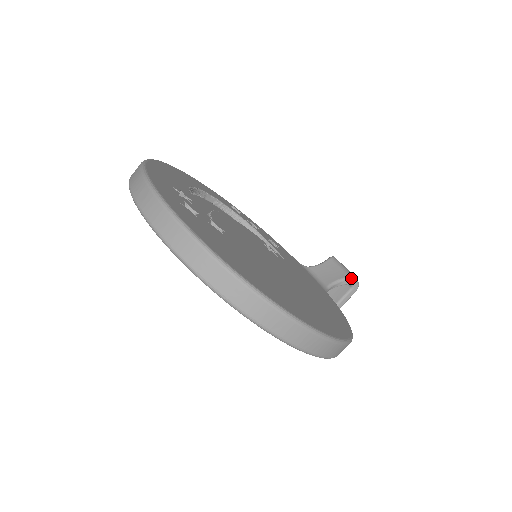
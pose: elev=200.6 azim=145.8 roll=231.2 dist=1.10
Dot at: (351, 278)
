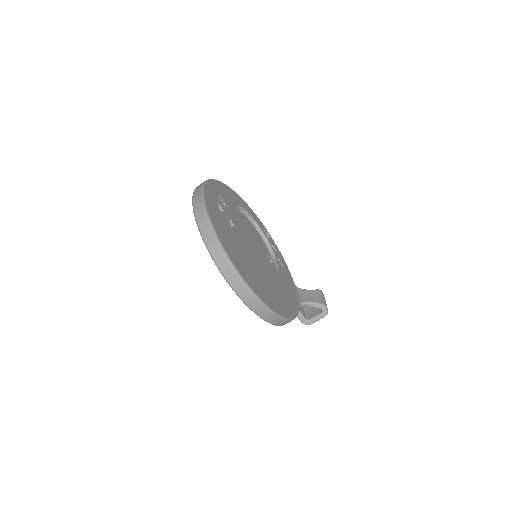
Dot at: (322, 305)
